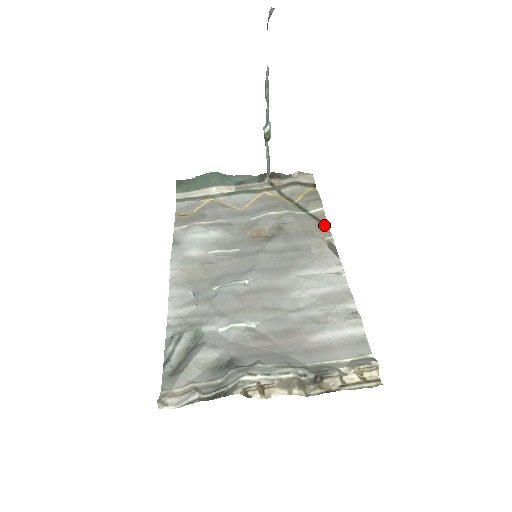
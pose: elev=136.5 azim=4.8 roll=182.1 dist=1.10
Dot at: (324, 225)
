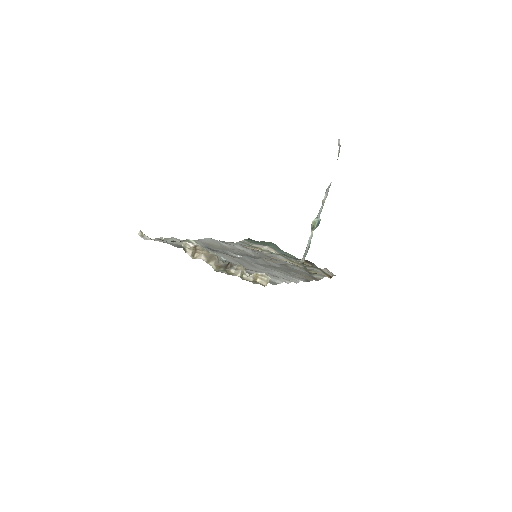
Dot at: (315, 279)
